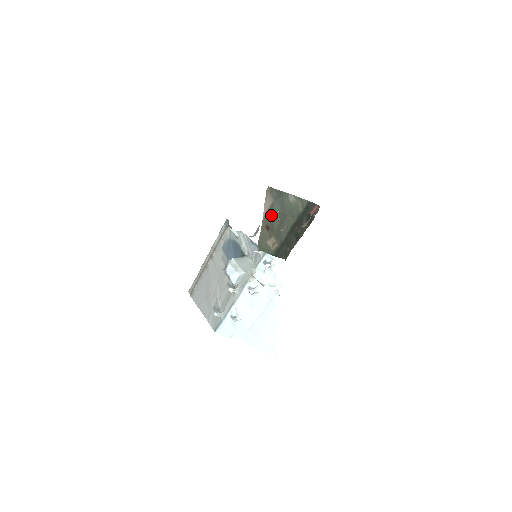
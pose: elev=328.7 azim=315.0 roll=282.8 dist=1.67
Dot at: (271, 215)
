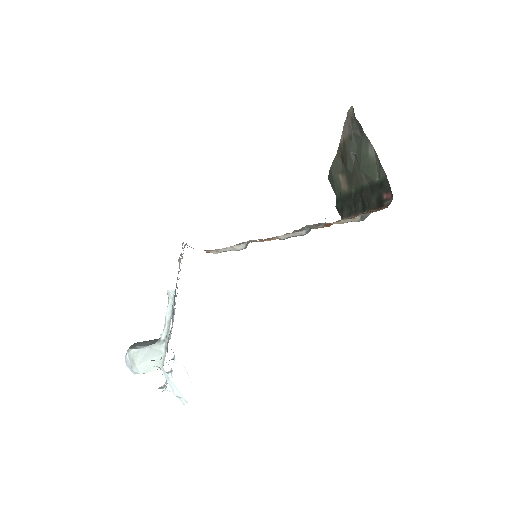
Dot at: (346, 150)
